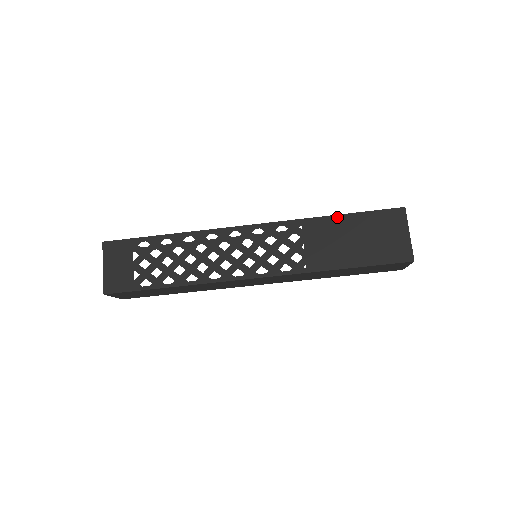
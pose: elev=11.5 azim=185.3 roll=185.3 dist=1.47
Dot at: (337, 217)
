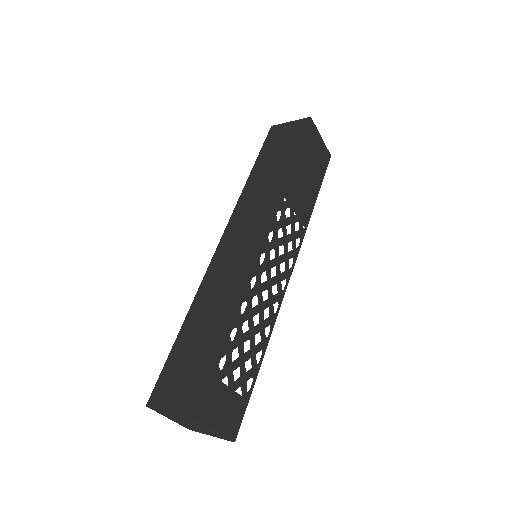
Dot at: (294, 166)
